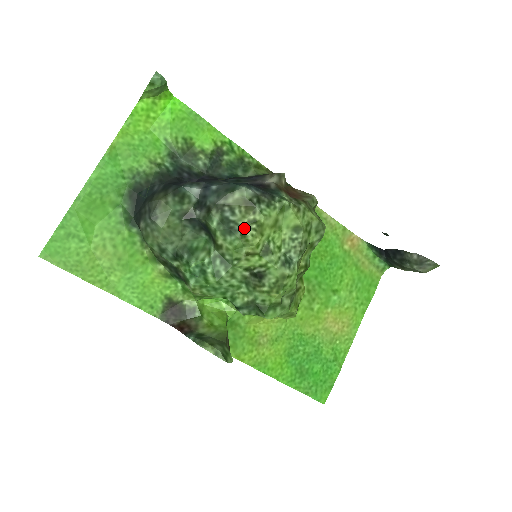
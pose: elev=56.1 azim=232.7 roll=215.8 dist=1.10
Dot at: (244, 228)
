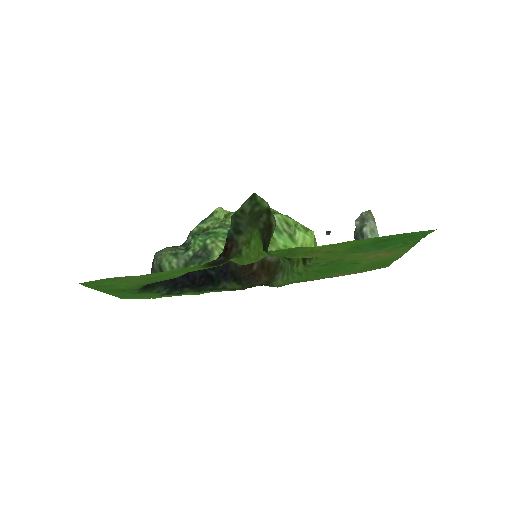
Dot at: (211, 215)
